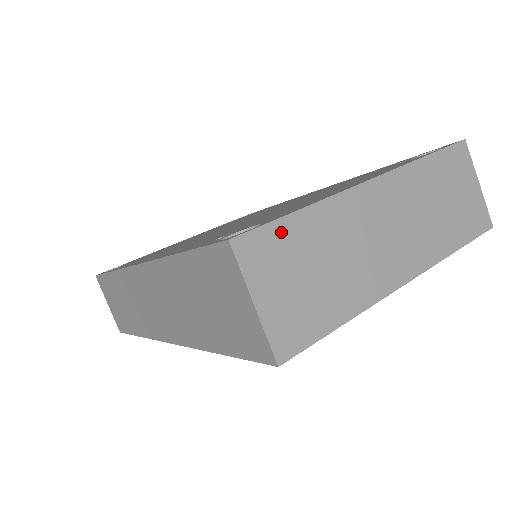
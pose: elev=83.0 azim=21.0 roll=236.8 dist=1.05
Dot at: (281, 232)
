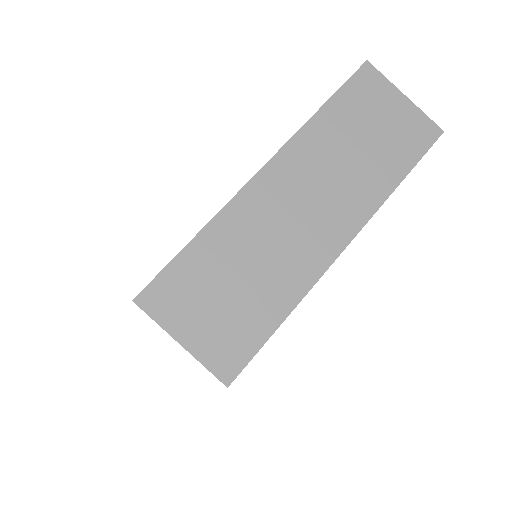
Dot at: (182, 268)
